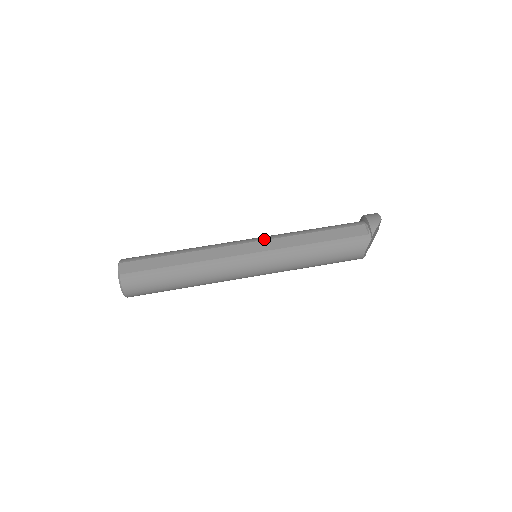
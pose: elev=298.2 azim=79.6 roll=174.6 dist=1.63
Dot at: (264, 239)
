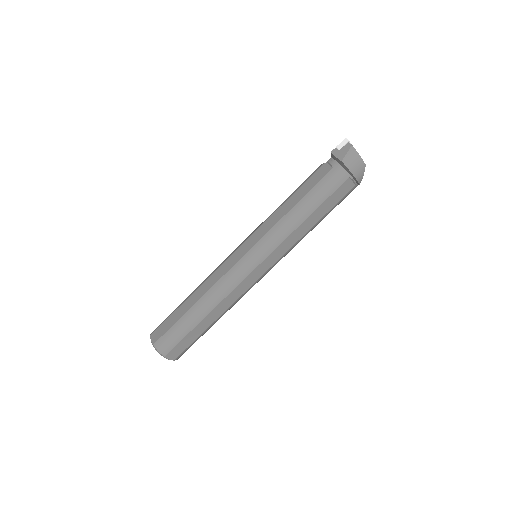
Dot at: (266, 256)
